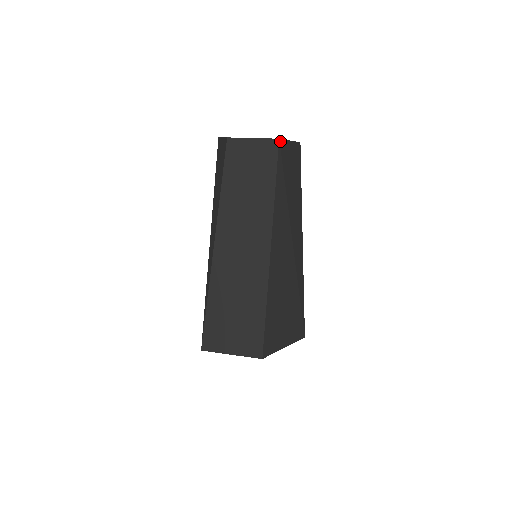
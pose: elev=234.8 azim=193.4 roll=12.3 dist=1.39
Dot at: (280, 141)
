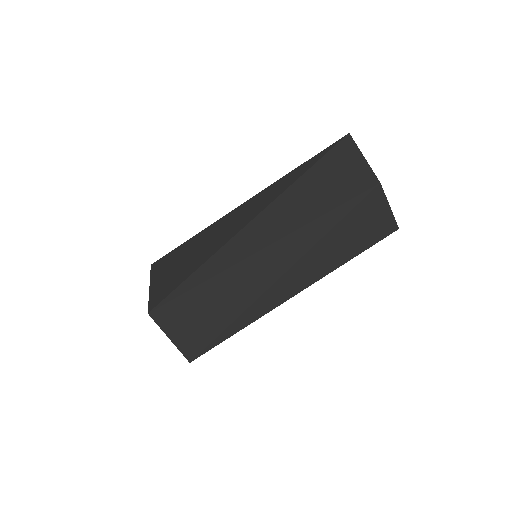
Dot at: (396, 229)
